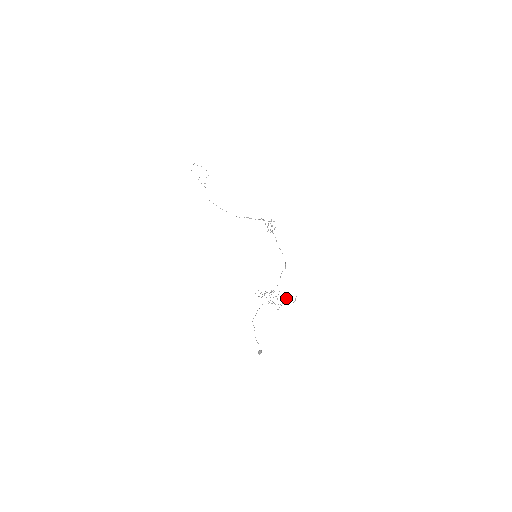
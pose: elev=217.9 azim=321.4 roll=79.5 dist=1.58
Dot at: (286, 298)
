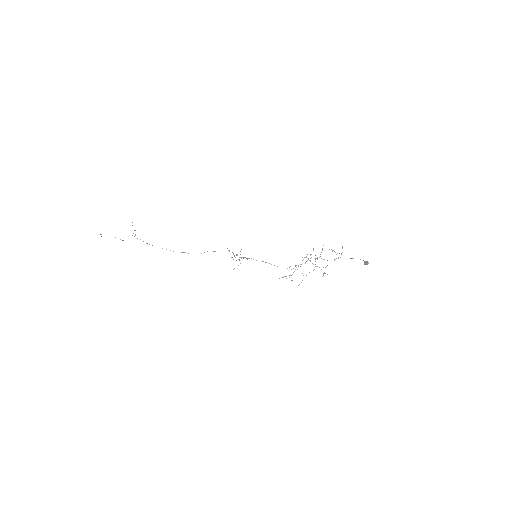
Dot at: (333, 250)
